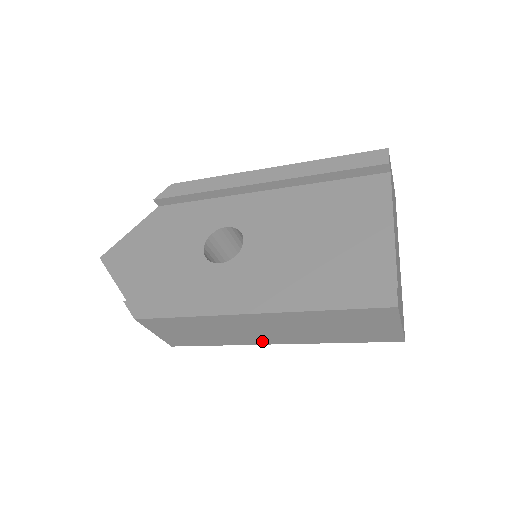
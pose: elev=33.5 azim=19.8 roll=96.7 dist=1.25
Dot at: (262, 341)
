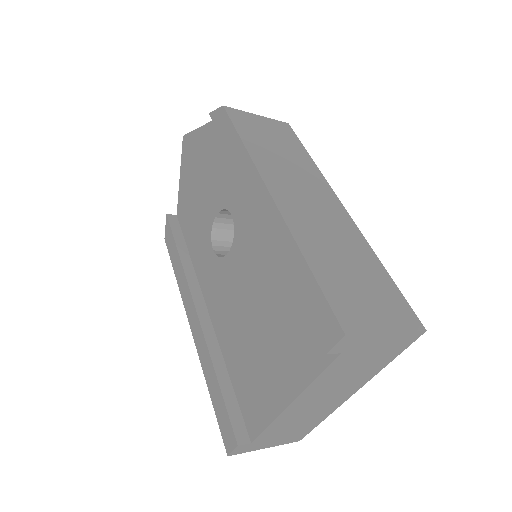
Dot at: occluded
